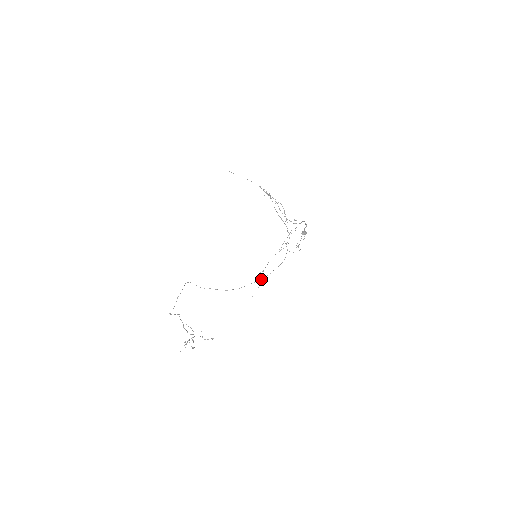
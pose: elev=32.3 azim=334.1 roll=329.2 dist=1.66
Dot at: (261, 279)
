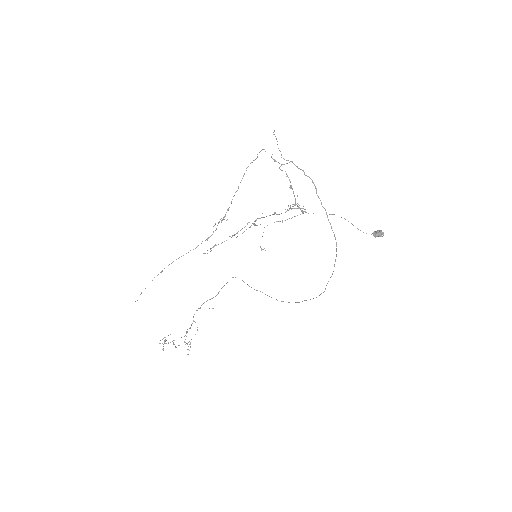
Dot at: occluded
